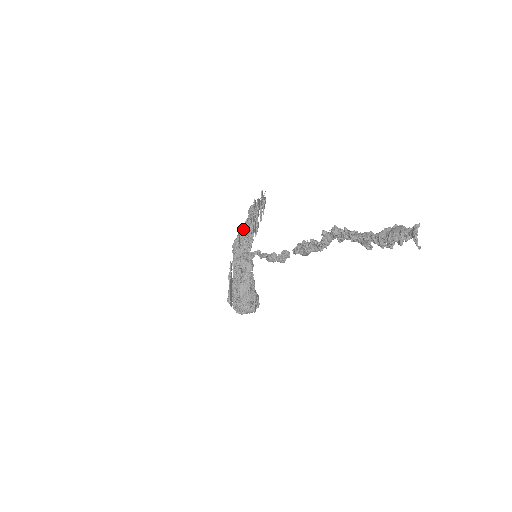
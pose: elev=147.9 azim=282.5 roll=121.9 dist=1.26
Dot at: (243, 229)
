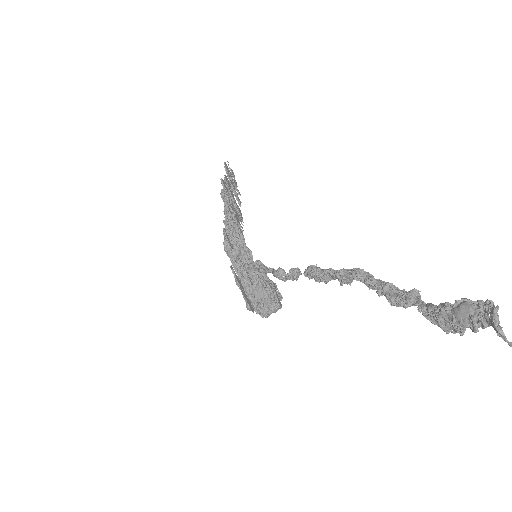
Dot at: (226, 225)
